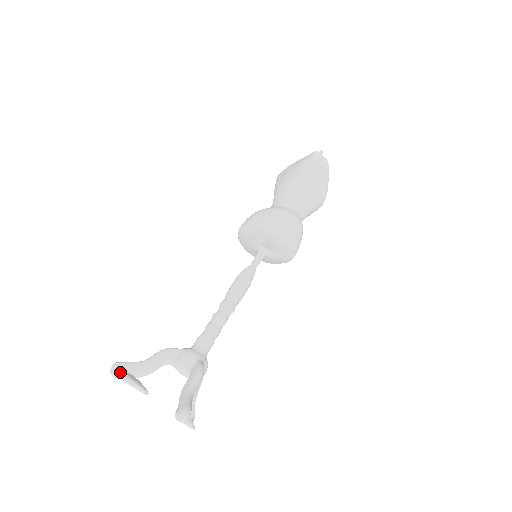
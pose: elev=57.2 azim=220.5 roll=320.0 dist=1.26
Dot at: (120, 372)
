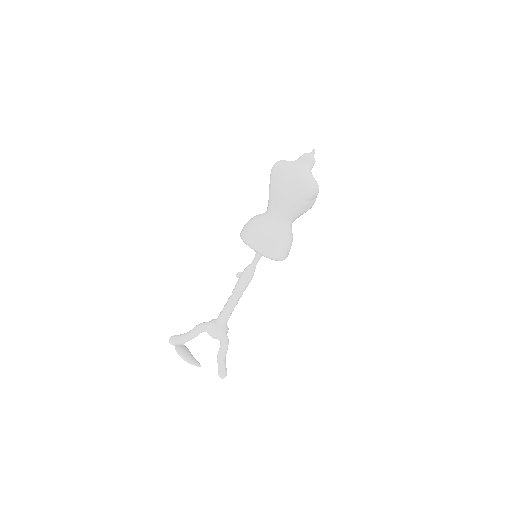
Dot at: (180, 355)
